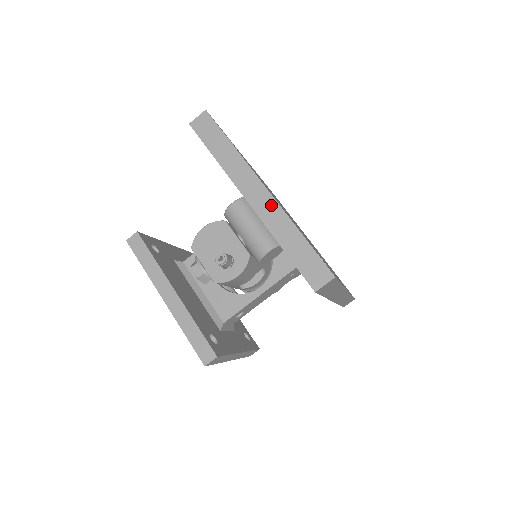
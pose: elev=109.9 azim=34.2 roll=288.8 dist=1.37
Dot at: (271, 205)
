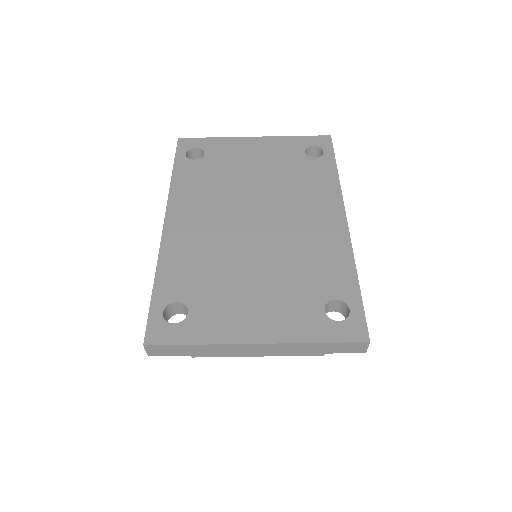
Dot at: (275, 347)
